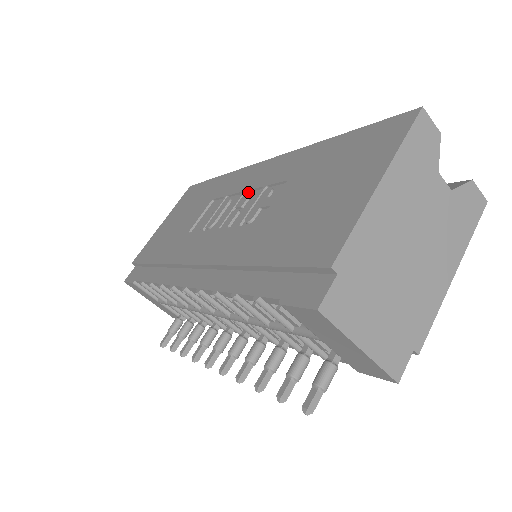
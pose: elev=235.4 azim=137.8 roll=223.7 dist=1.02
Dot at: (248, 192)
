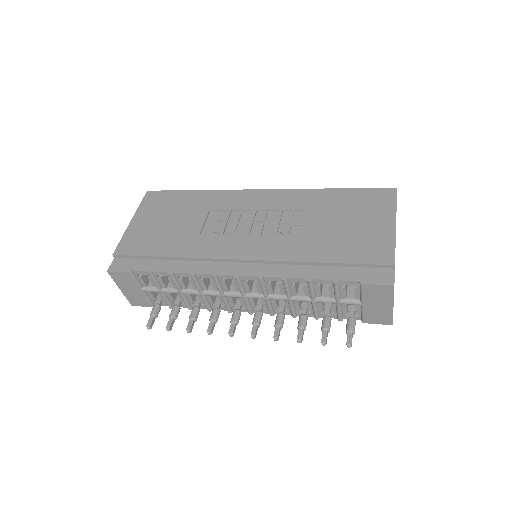
Dot at: (263, 211)
